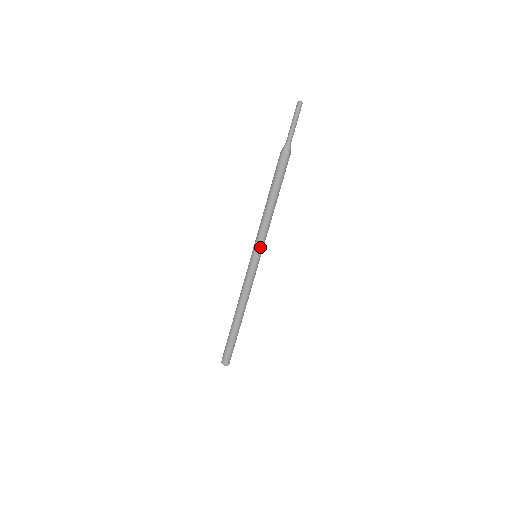
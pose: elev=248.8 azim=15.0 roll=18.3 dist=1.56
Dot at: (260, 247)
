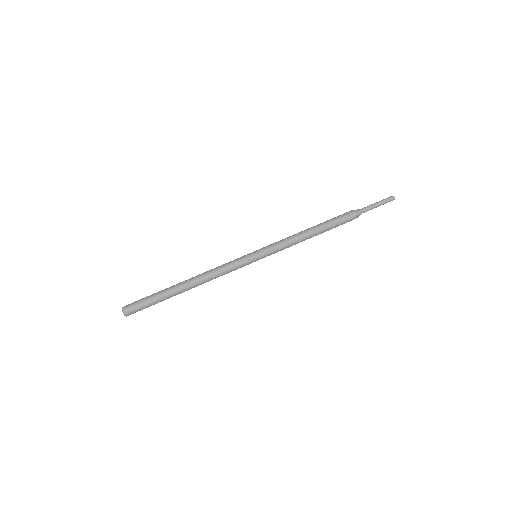
Dot at: (267, 249)
